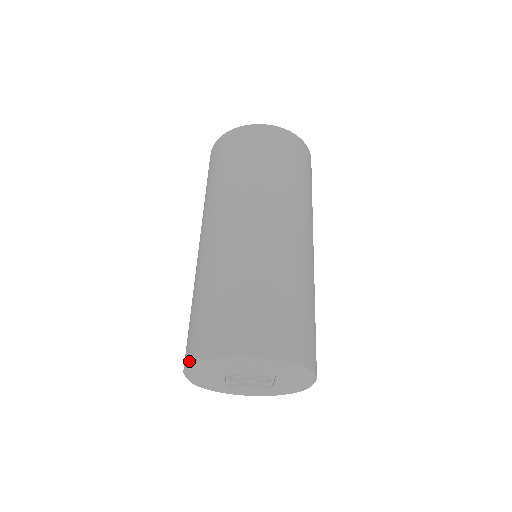
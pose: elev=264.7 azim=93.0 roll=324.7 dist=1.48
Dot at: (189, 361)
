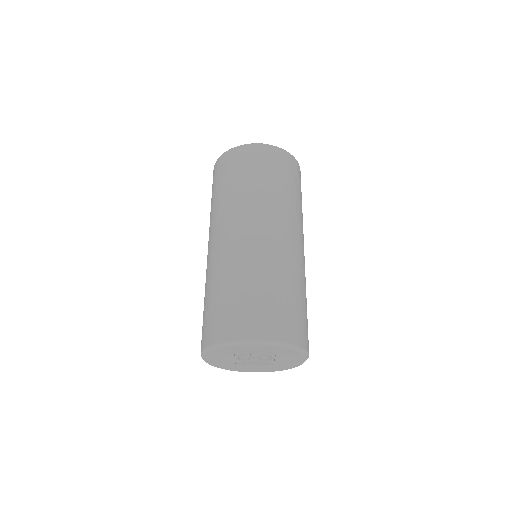
Dot at: (205, 345)
